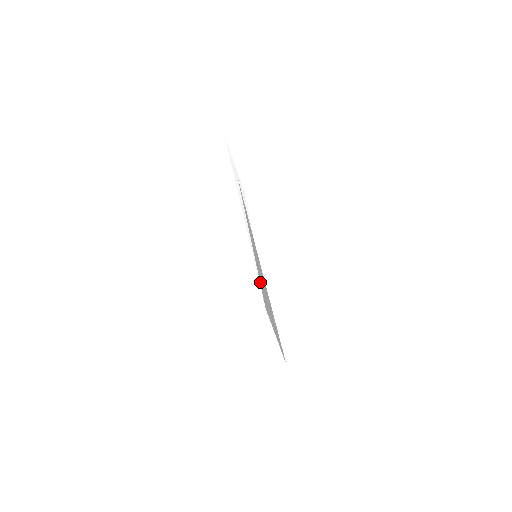
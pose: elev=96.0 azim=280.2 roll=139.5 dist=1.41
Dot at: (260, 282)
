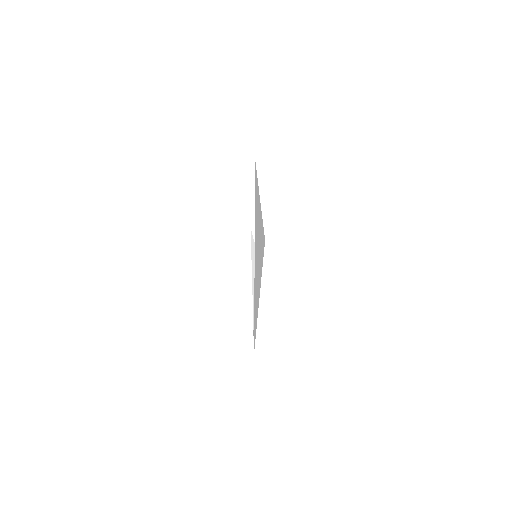
Dot at: occluded
